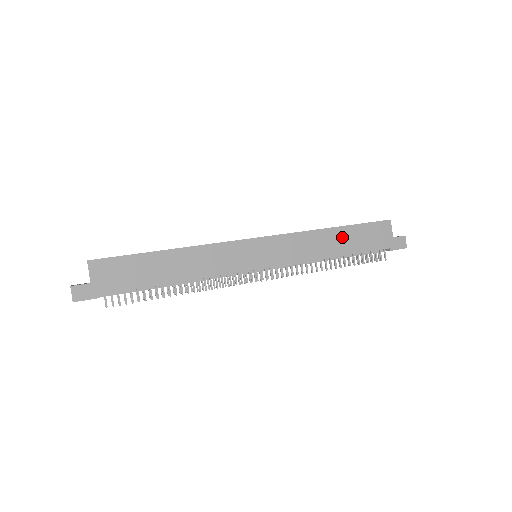
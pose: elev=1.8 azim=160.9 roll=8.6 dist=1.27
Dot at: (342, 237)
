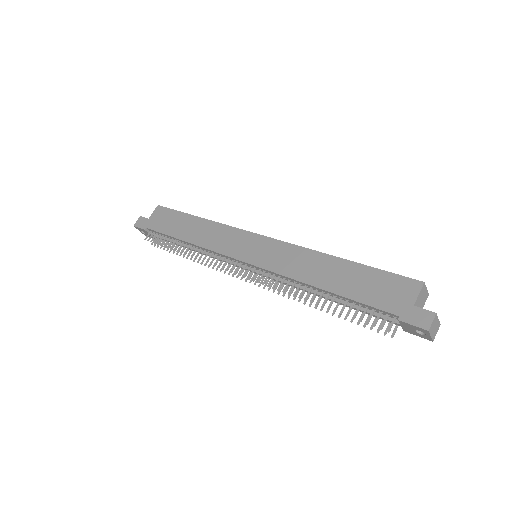
Dot at: (342, 272)
